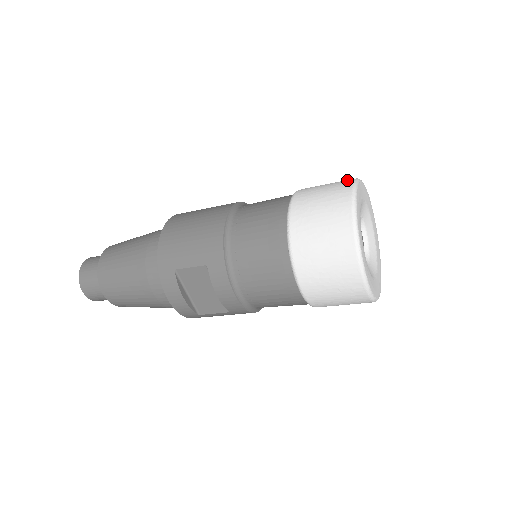
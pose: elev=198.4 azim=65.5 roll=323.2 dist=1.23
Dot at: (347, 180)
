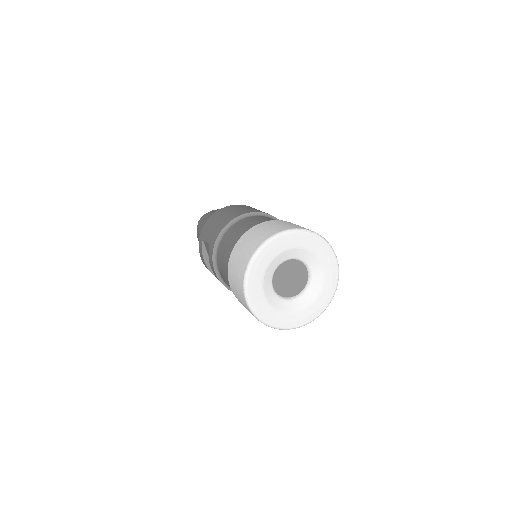
Dot at: (293, 227)
